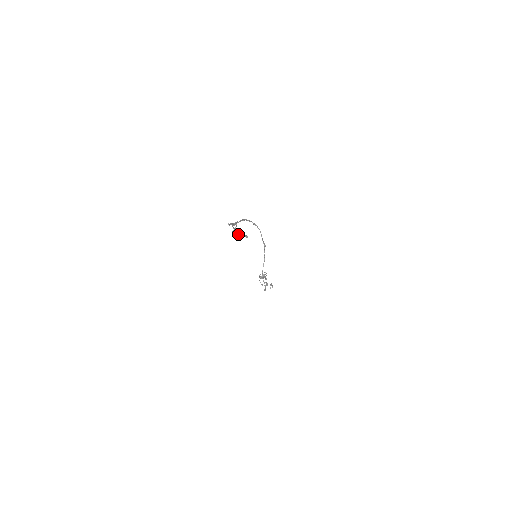
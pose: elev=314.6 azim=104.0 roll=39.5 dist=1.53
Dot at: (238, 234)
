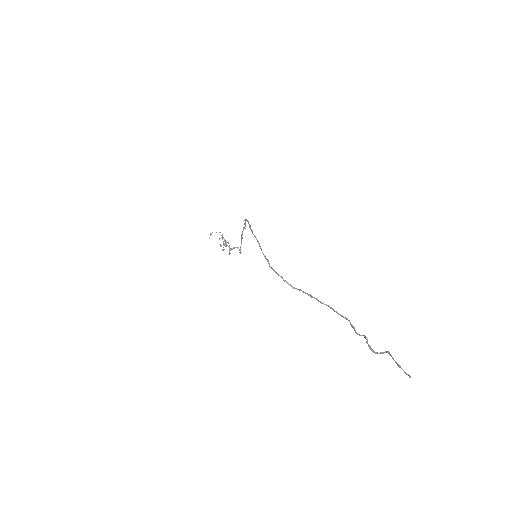
Dot at: (298, 289)
